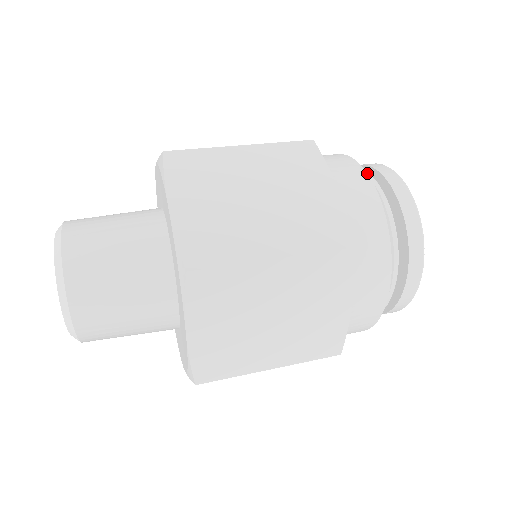
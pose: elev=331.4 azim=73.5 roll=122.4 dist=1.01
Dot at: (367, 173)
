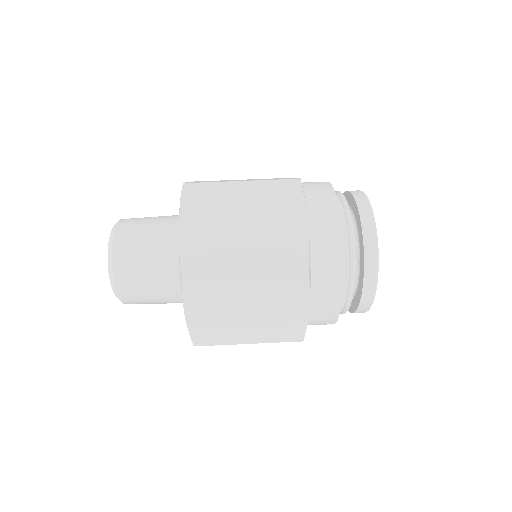
Dot at: occluded
